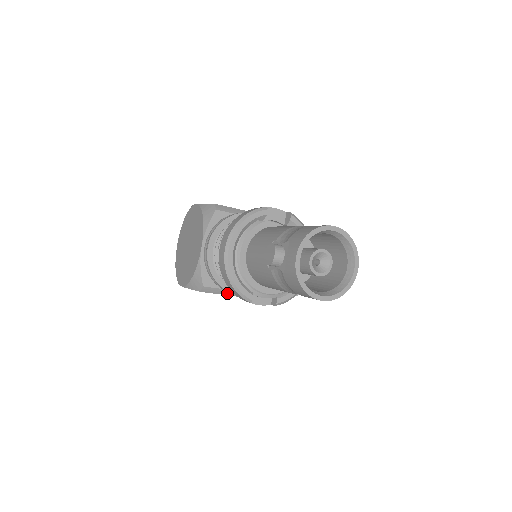
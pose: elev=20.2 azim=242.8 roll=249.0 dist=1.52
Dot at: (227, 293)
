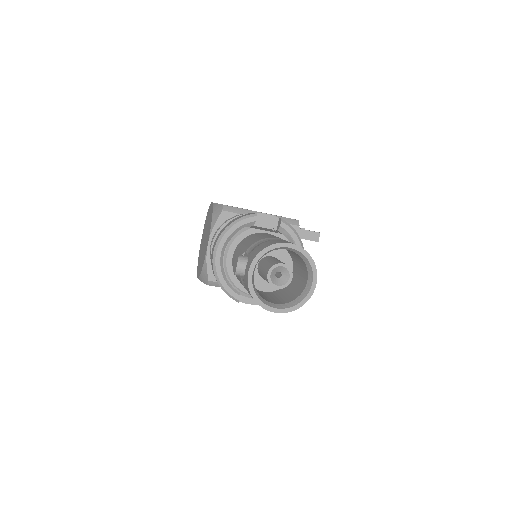
Dot at: occluded
